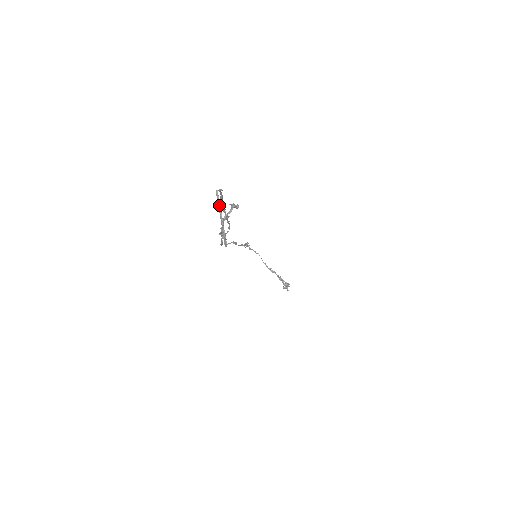
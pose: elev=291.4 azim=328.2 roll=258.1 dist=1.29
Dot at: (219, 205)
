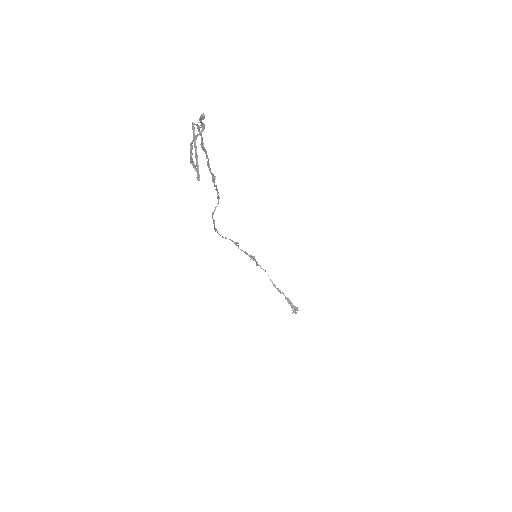
Dot at: occluded
